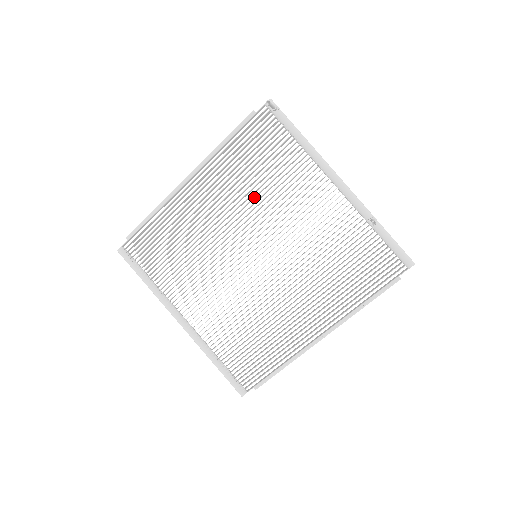
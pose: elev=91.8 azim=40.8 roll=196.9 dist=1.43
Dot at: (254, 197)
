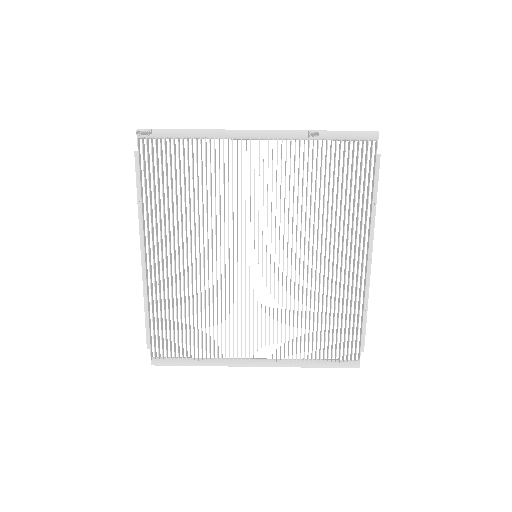
Dot at: occluded
